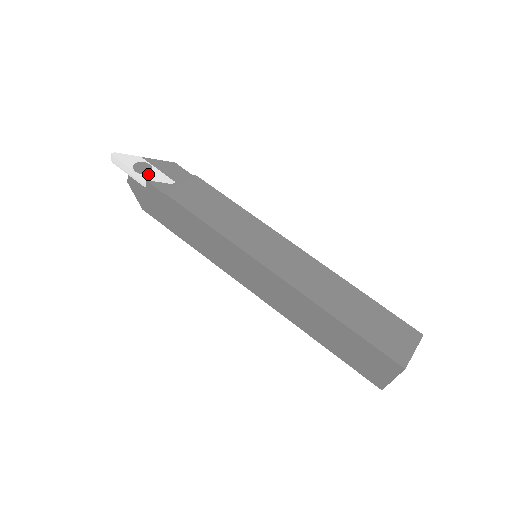
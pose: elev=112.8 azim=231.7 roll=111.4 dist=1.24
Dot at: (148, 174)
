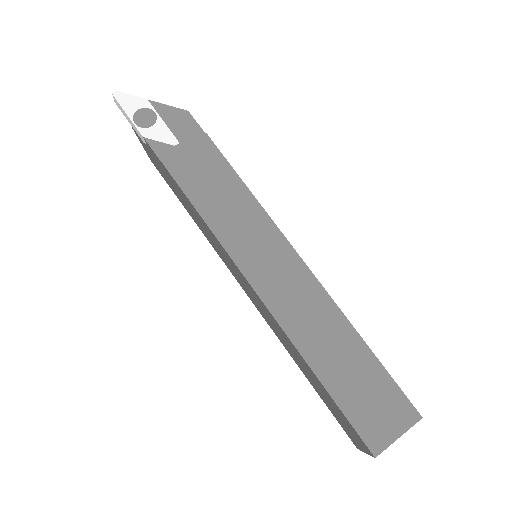
Dot at: (149, 128)
